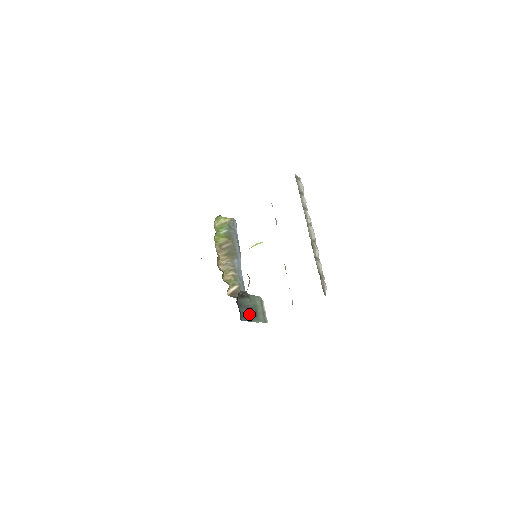
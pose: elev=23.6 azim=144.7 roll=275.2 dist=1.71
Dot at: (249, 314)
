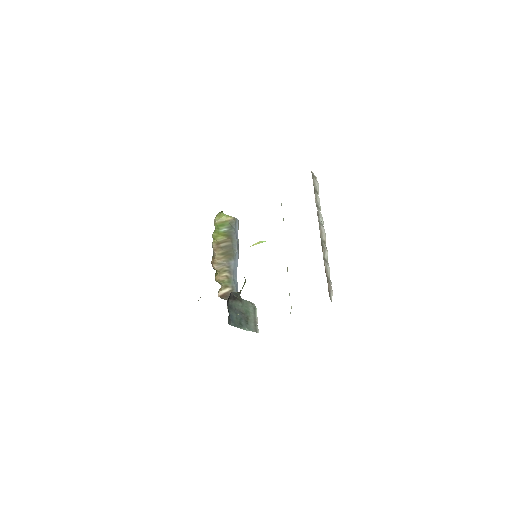
Dot at: (239, 319)
